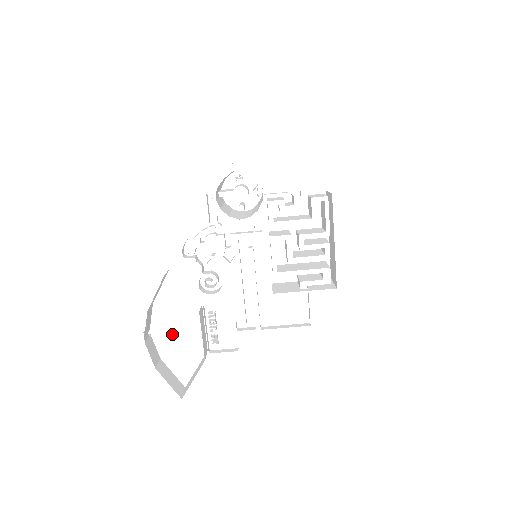
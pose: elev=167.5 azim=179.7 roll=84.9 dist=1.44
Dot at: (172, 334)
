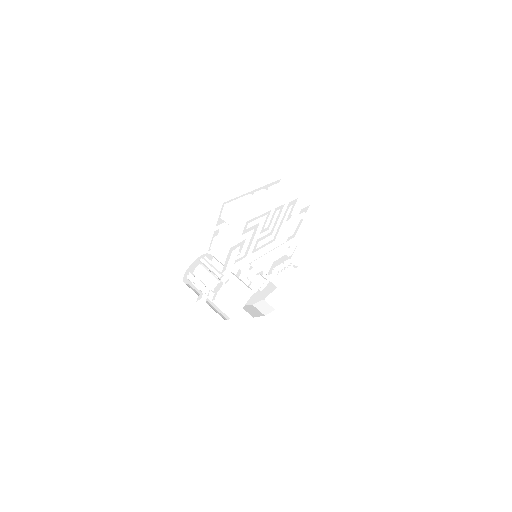
Dot at: (271, 287)
